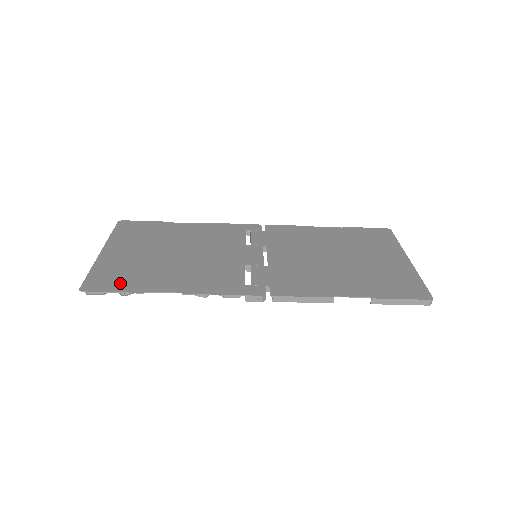
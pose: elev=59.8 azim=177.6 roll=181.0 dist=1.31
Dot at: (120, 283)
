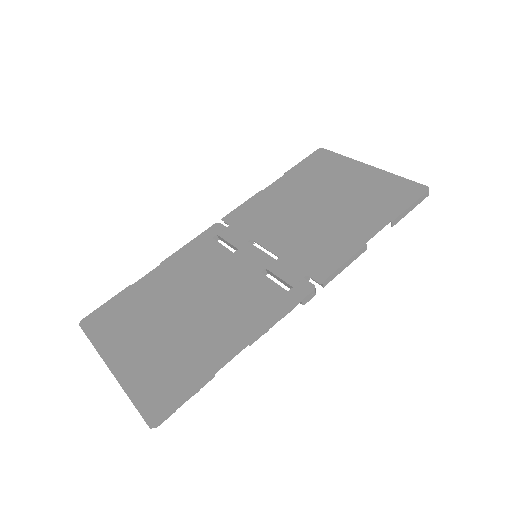
Dot at: (179, 386)
